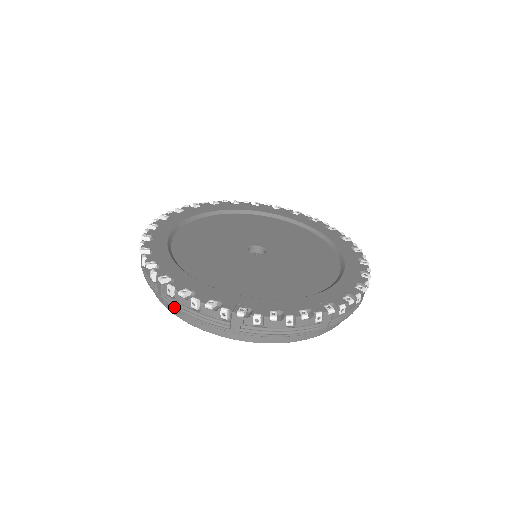
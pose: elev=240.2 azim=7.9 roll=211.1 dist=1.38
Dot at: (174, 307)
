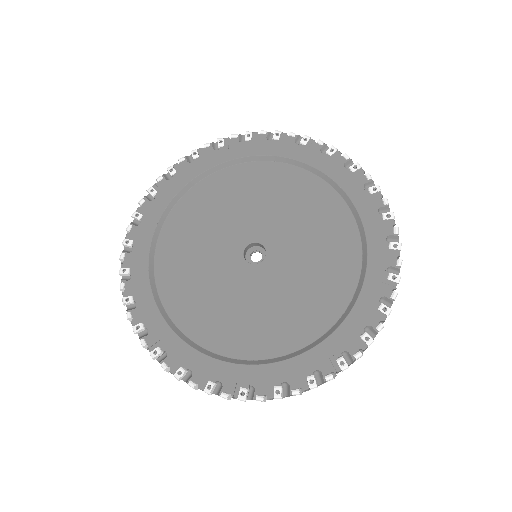
Dot at: occluded
